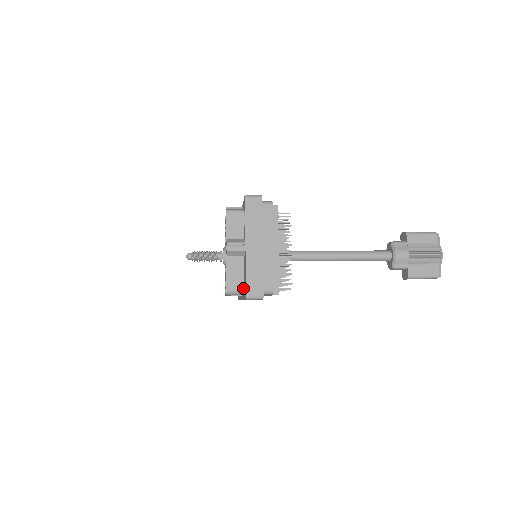
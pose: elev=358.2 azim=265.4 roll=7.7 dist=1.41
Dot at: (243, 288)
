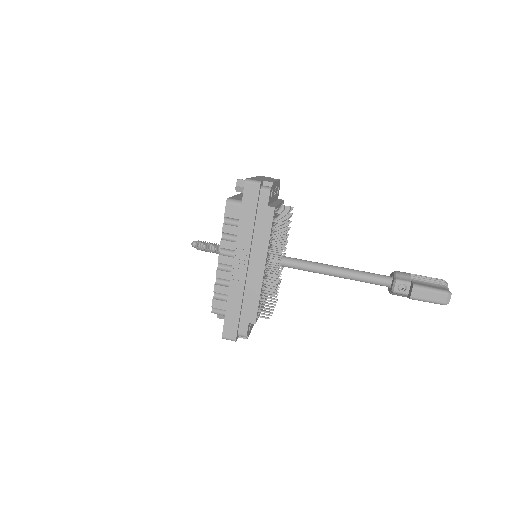
Dot at: occluded
